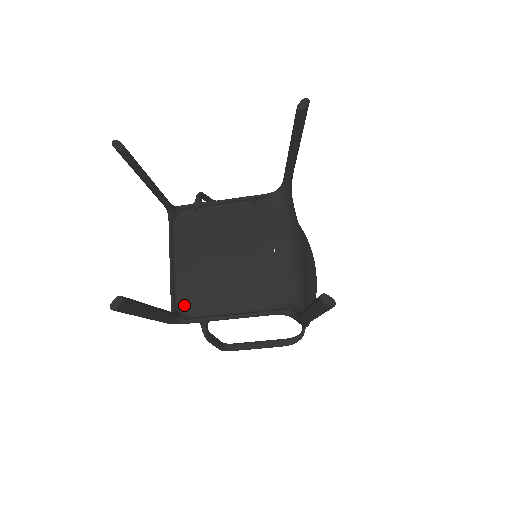
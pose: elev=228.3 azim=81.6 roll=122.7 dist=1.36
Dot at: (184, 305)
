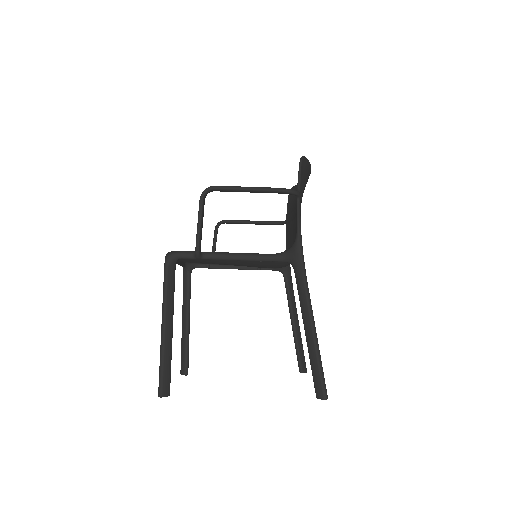
Dot at: occluded
